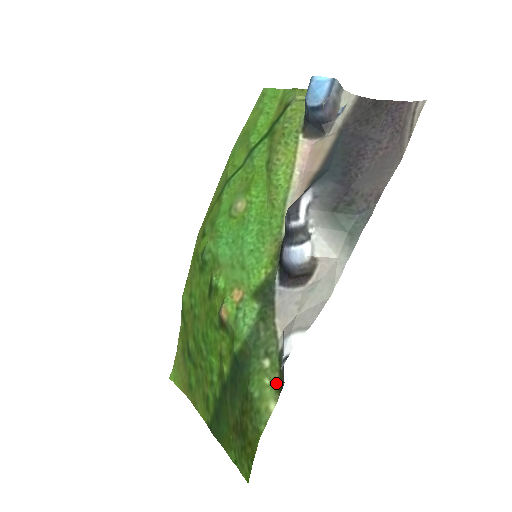
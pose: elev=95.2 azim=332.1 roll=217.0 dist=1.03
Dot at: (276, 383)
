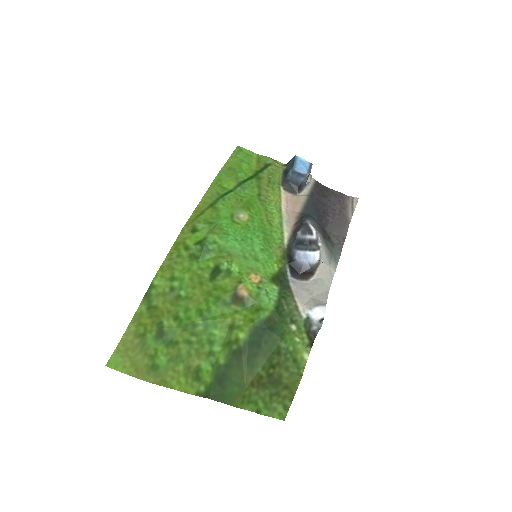
Dot at: (306, 341)
